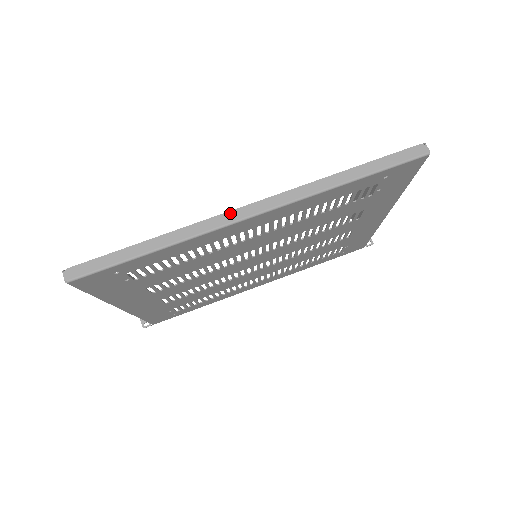
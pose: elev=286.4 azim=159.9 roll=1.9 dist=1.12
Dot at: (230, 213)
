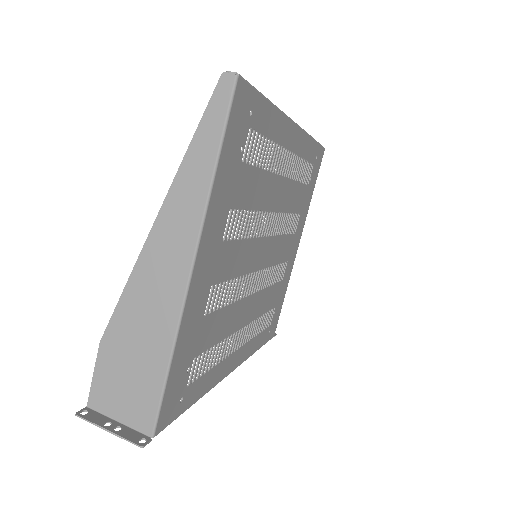
Dot at: occluded
